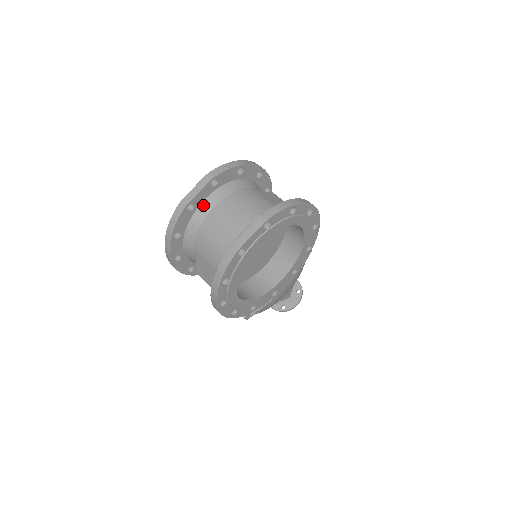
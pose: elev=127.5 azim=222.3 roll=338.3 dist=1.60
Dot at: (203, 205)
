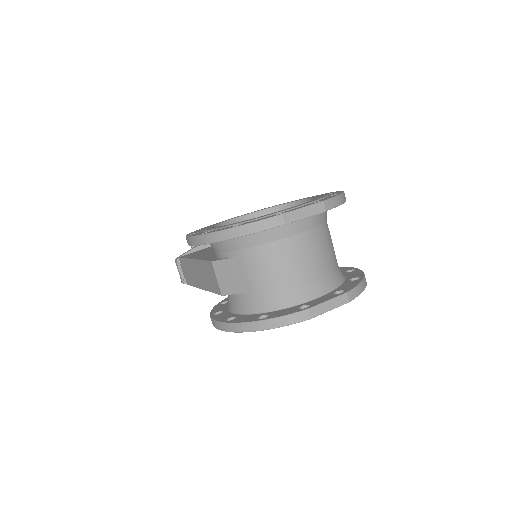
Dot at: (290, 224)
